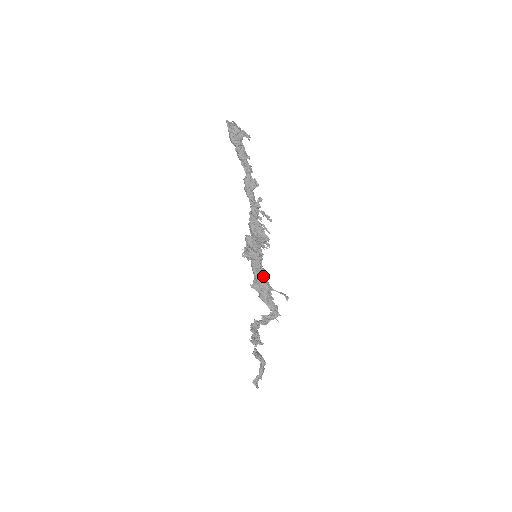
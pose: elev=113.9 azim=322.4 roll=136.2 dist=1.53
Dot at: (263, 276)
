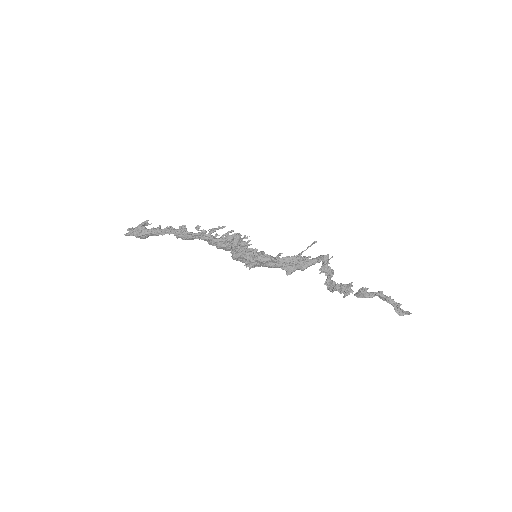
Dot at: occluded
